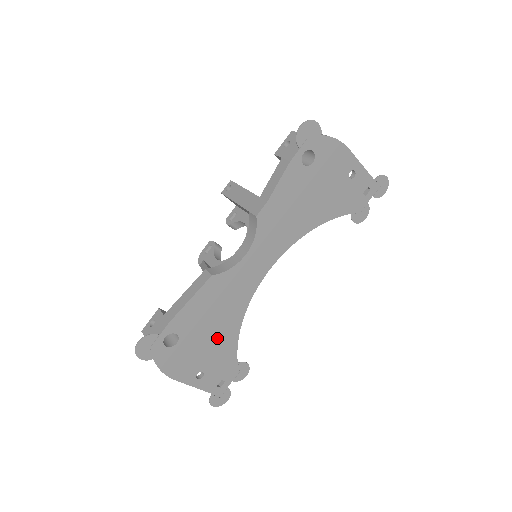
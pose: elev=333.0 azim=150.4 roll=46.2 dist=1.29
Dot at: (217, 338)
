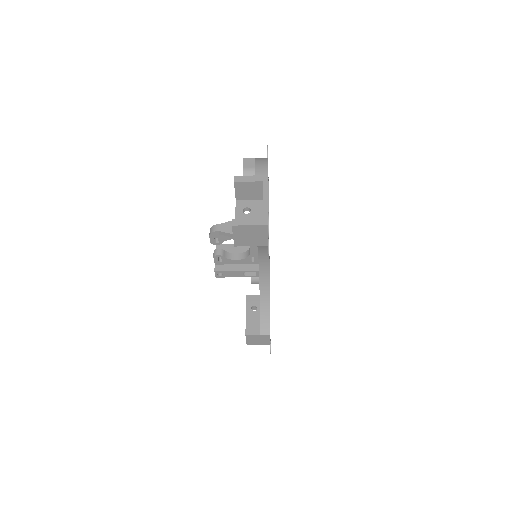
Dot at: occluded
